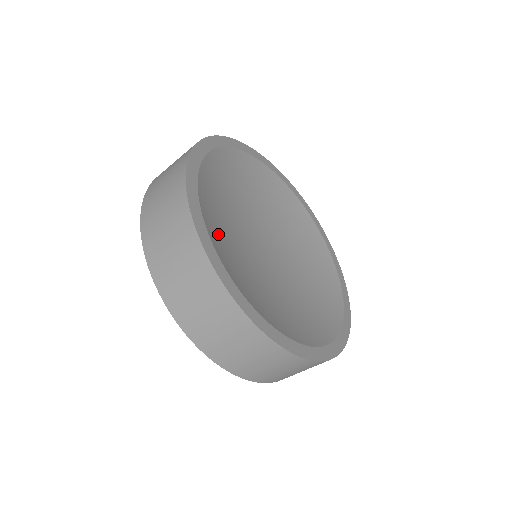
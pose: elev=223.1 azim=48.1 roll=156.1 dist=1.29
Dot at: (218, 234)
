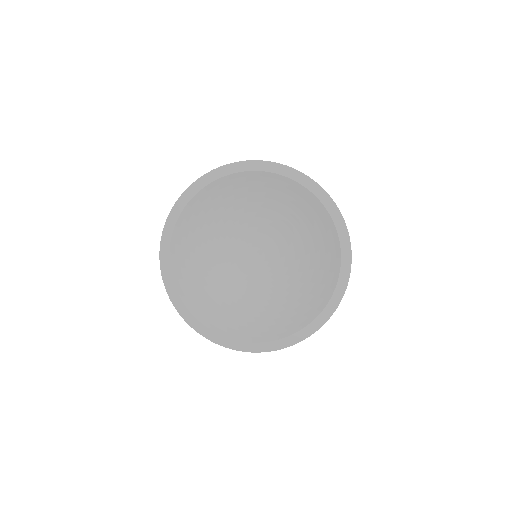
Dot at: (187, 251)
